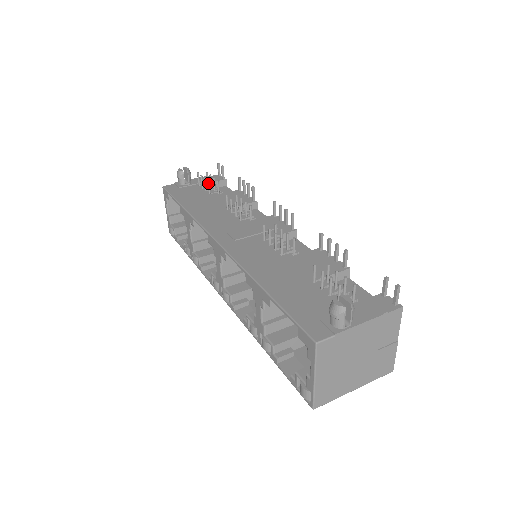
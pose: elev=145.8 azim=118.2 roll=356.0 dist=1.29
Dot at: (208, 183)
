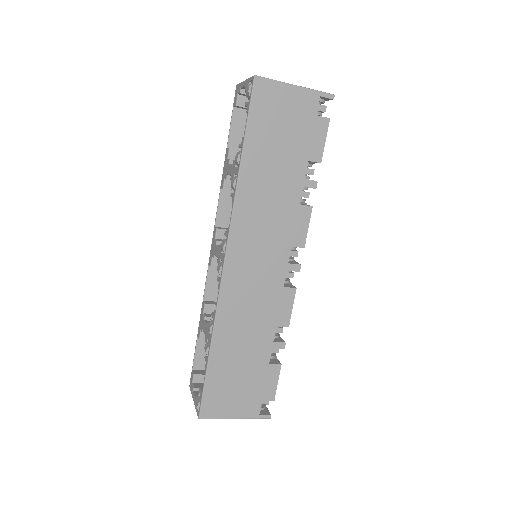
Dot at: occluded
